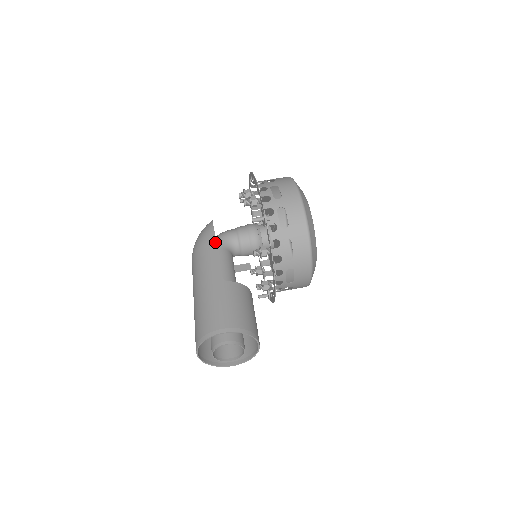
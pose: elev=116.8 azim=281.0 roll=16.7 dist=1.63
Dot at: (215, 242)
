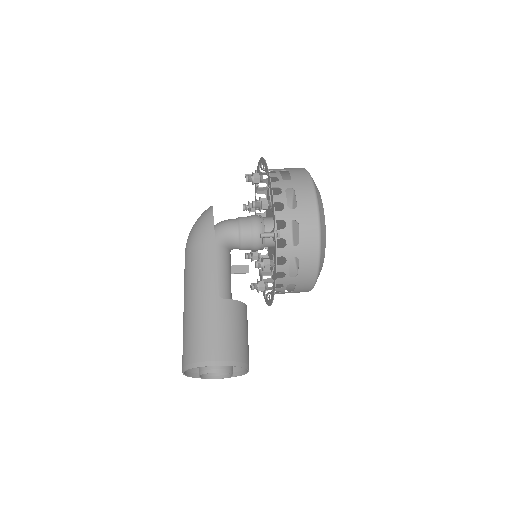
Dot at: (214, 243)
